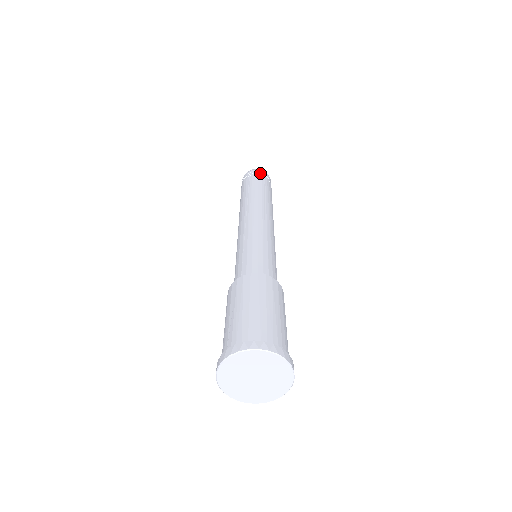
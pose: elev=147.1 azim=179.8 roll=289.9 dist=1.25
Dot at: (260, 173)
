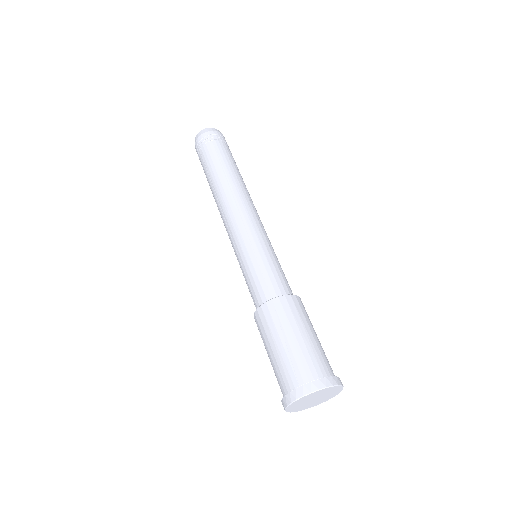
Dot at: (221, 137)
